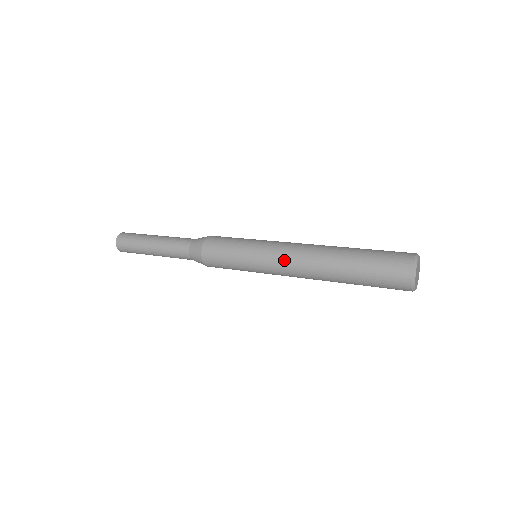
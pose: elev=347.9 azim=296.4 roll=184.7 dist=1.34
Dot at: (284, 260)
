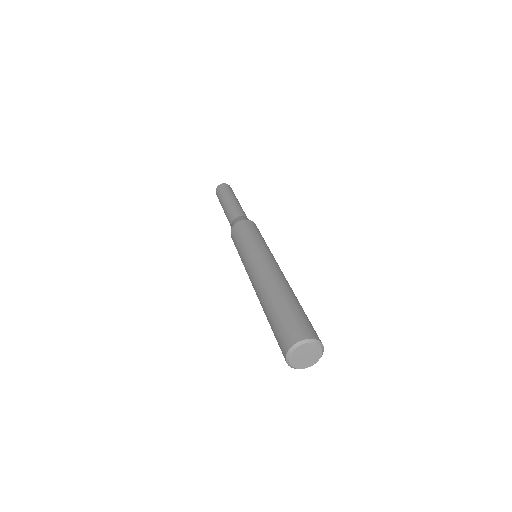
Dot at: (255, 267)
